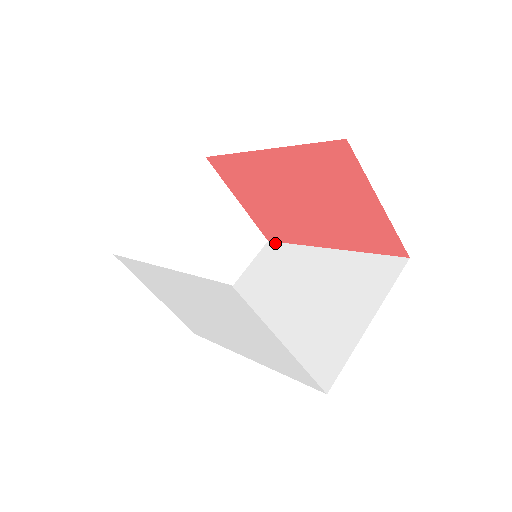
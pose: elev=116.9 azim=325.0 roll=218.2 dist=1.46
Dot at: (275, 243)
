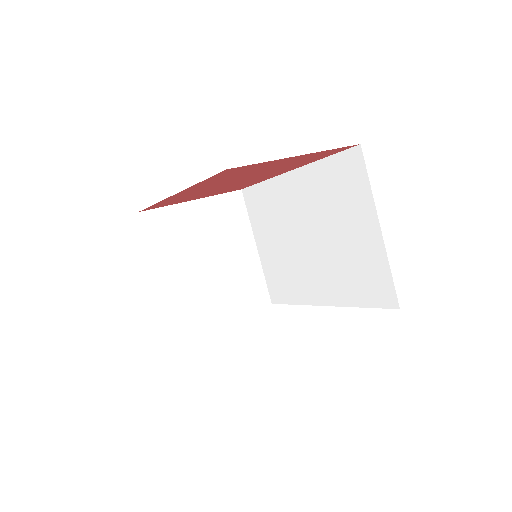
Dot at: (248, 189)
